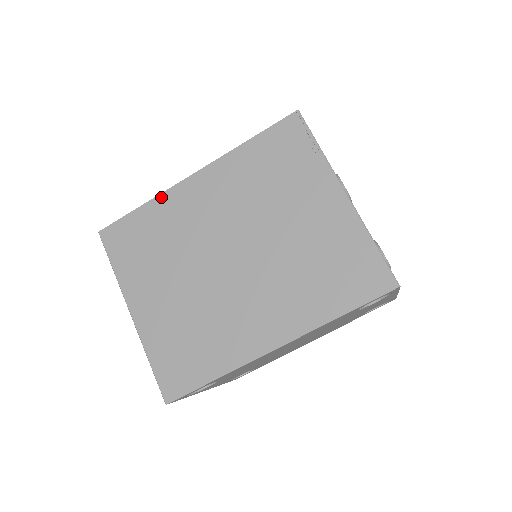
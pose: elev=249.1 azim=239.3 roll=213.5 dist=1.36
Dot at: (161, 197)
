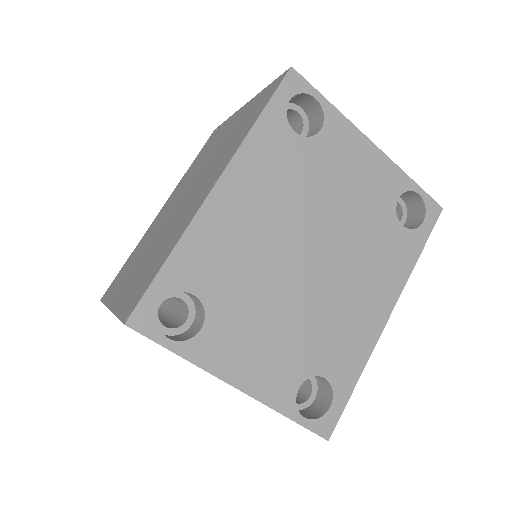
Dot at: (141, 239)
